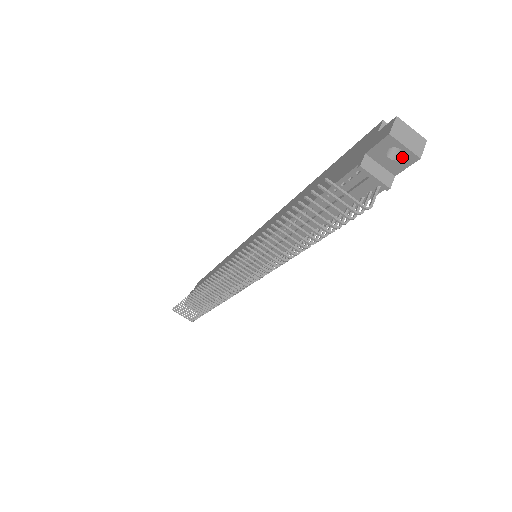
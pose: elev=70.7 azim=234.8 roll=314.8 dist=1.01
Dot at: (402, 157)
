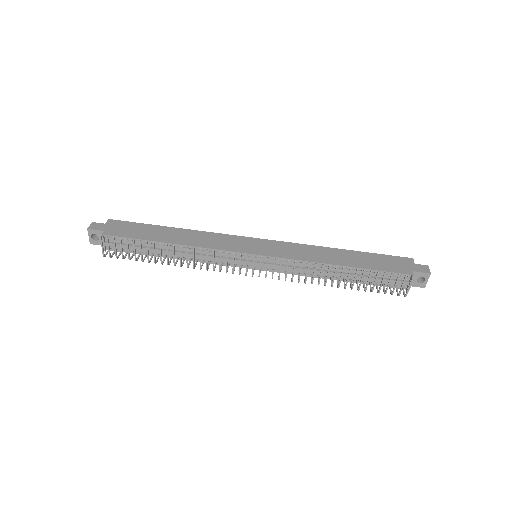
Dot at: (420, 282)
